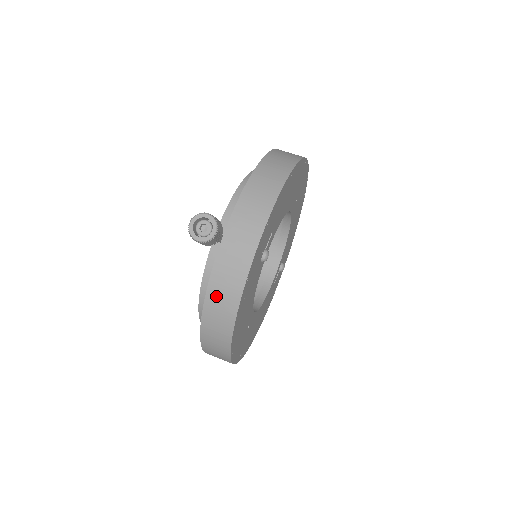
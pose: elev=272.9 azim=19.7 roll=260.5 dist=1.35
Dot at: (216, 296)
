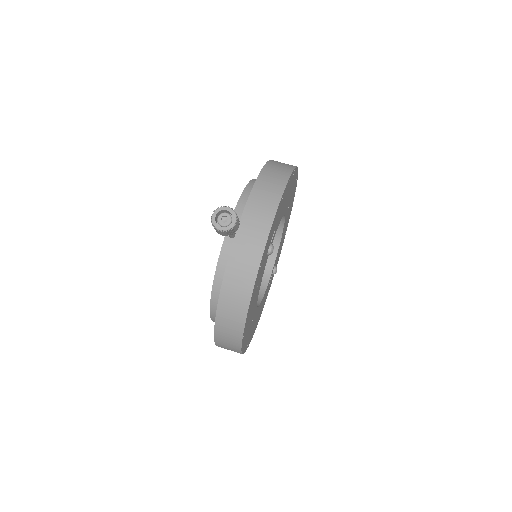
Dot at: (232, 283)
